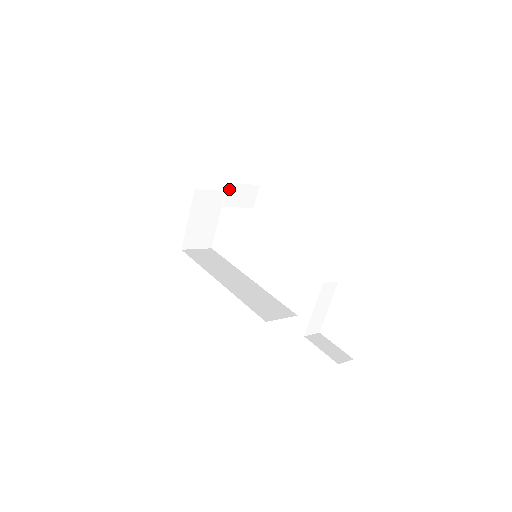
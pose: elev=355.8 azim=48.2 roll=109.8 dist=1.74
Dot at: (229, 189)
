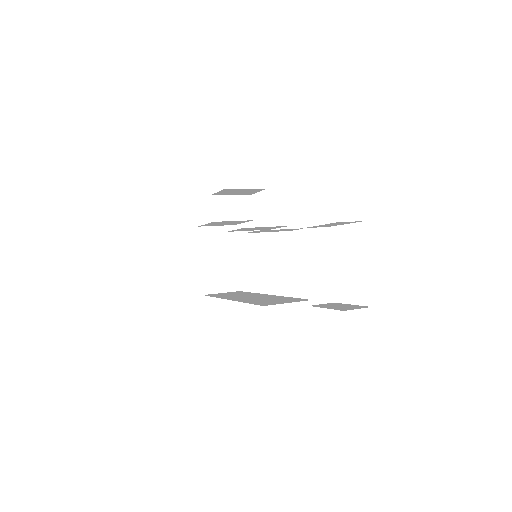
Dot at: (215, 202)
